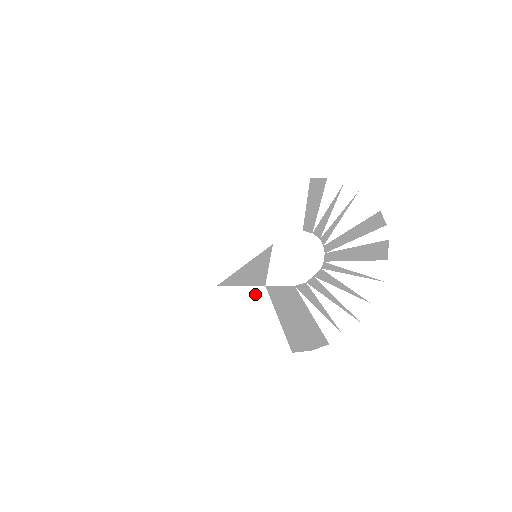
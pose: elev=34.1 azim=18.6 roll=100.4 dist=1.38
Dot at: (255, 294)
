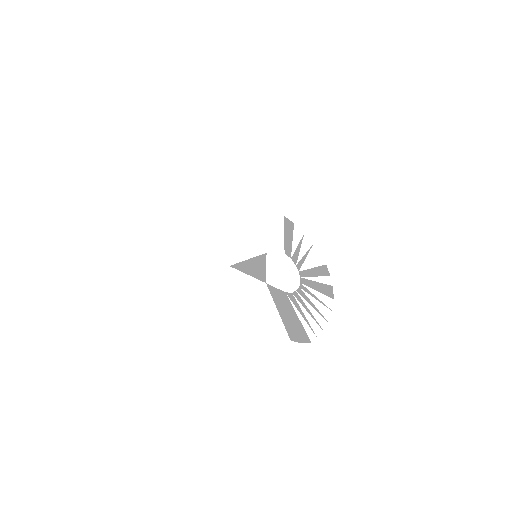
Dot at: (260, 286)
